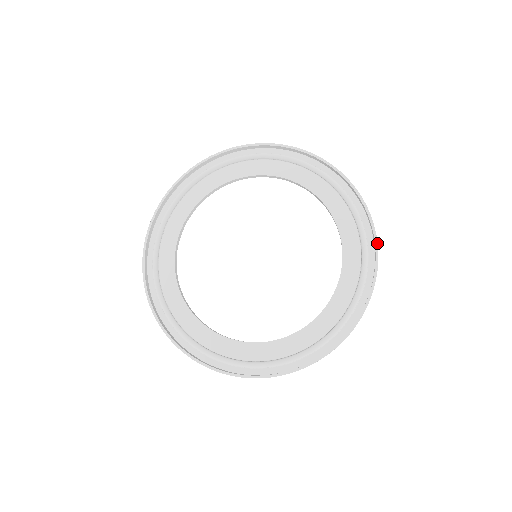
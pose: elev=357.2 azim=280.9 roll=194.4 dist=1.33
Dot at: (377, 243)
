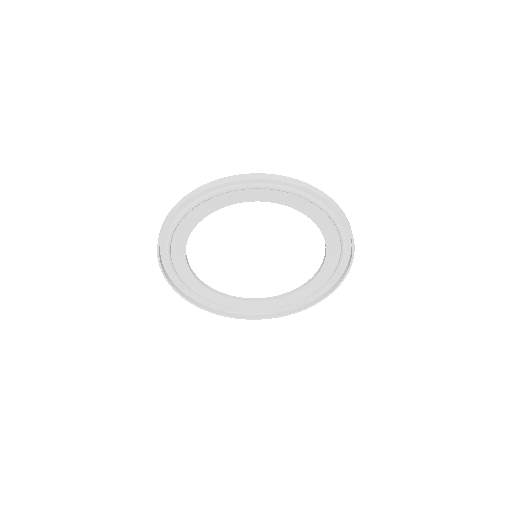
Dot at: occluded
